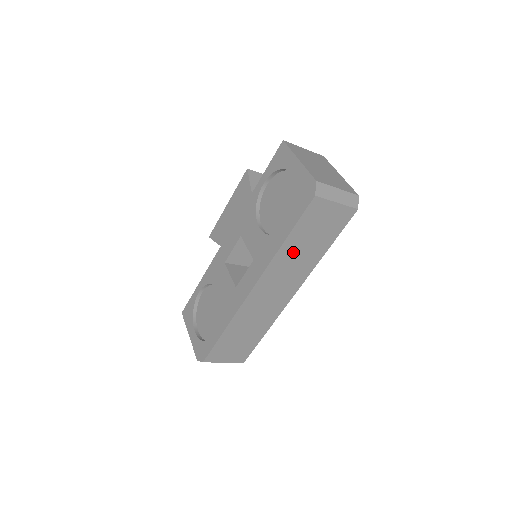
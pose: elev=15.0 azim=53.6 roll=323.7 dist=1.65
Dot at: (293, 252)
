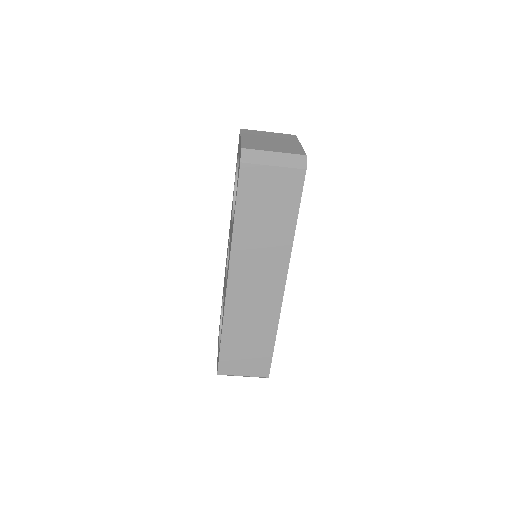
Dot at: (252, 233)
